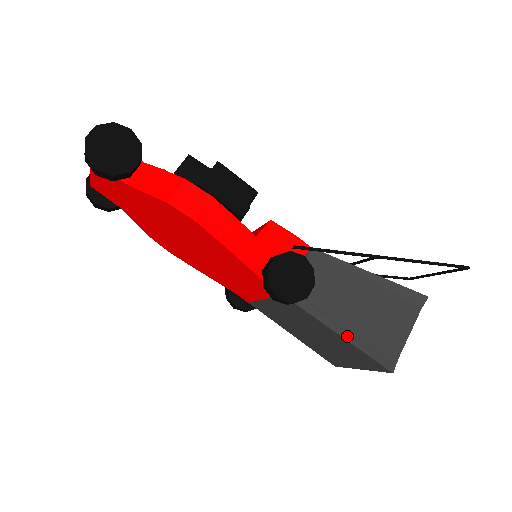
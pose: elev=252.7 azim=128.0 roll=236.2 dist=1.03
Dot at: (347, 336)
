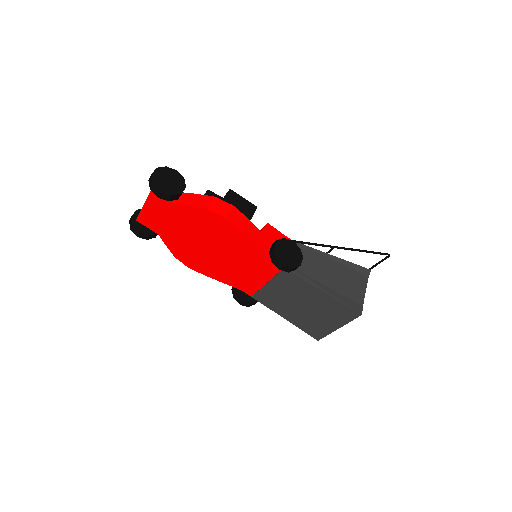
Dot at: (328, 293)
